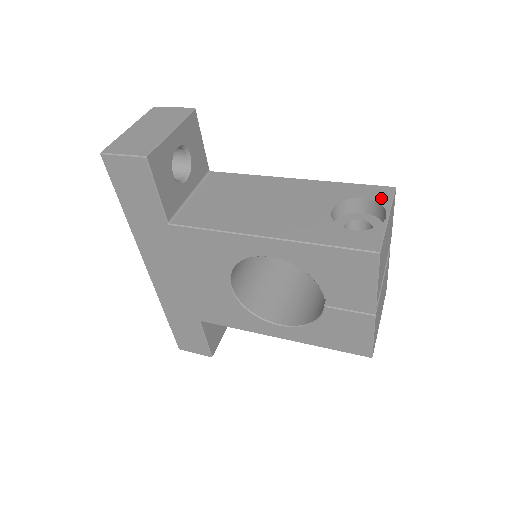
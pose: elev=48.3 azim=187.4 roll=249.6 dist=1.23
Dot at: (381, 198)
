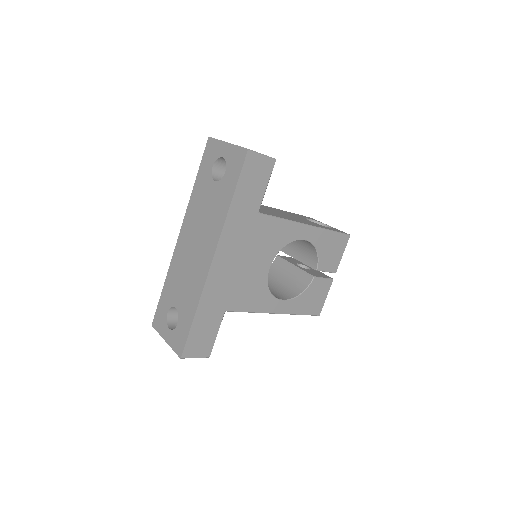
Dot at: (315, 220)
